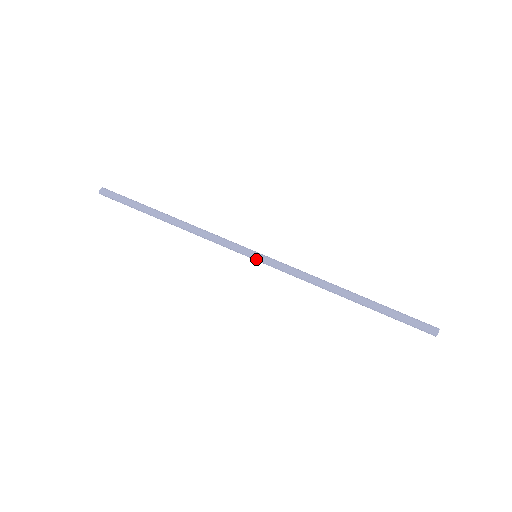
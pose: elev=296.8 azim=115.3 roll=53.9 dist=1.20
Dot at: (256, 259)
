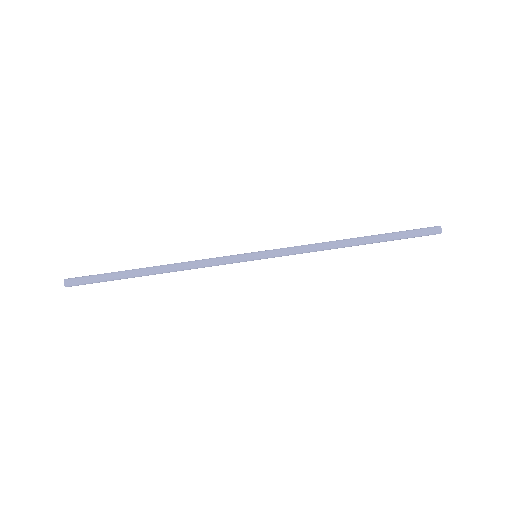
Dot at: (258, 257)
